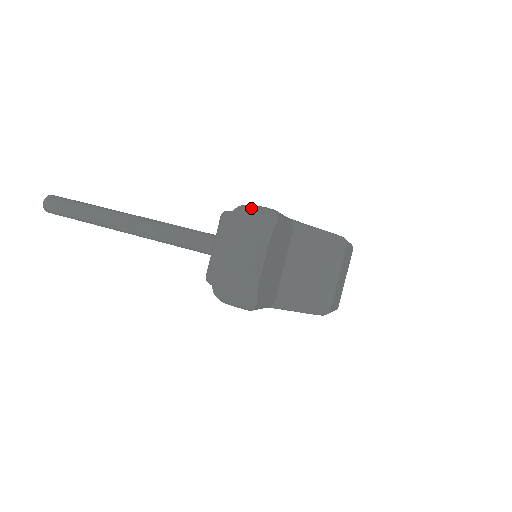
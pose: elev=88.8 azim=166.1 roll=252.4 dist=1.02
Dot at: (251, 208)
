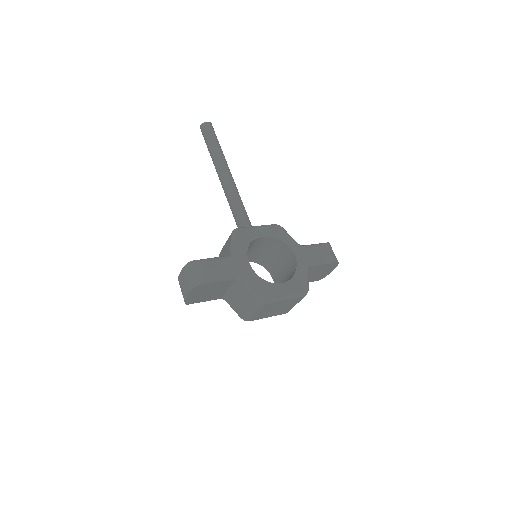
Dot at: (199, 266)
